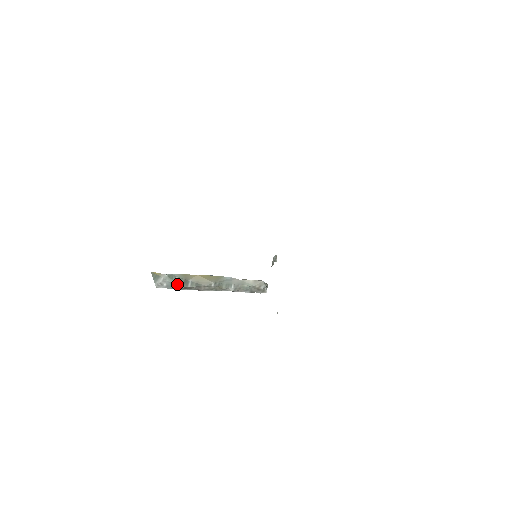
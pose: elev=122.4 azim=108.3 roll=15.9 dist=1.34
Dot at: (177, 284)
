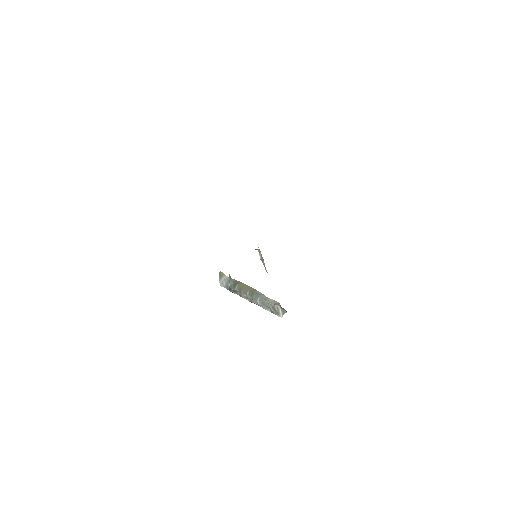
Dot at: (230, 286)
